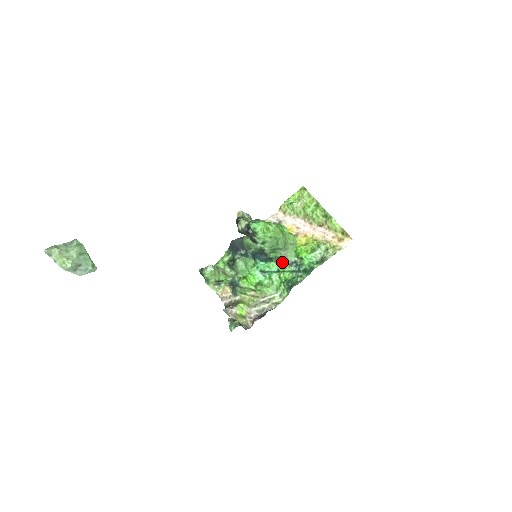
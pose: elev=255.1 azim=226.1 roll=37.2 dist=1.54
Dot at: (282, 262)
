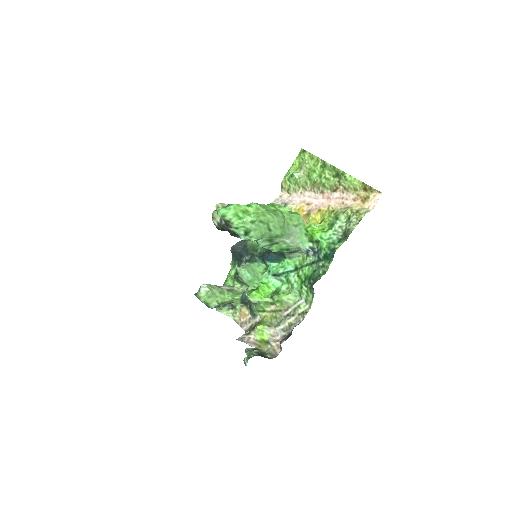
Dot at: (298, 255)
